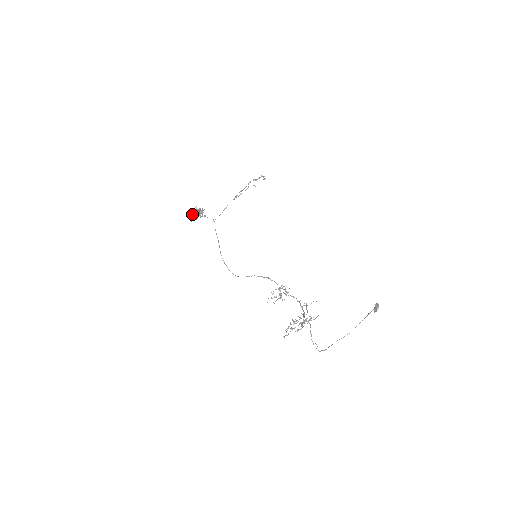
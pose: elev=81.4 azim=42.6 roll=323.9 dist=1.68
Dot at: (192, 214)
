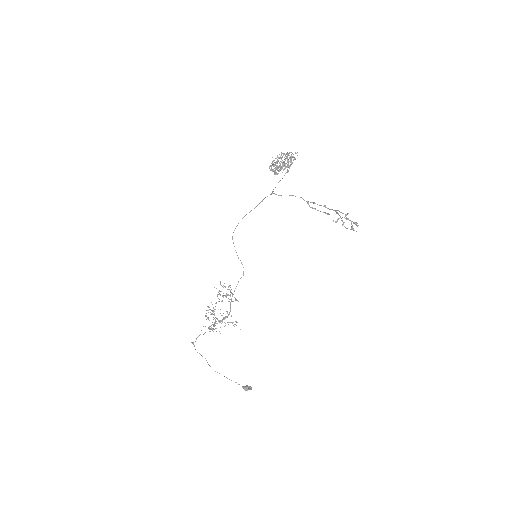
Dot at: (278, 157)
